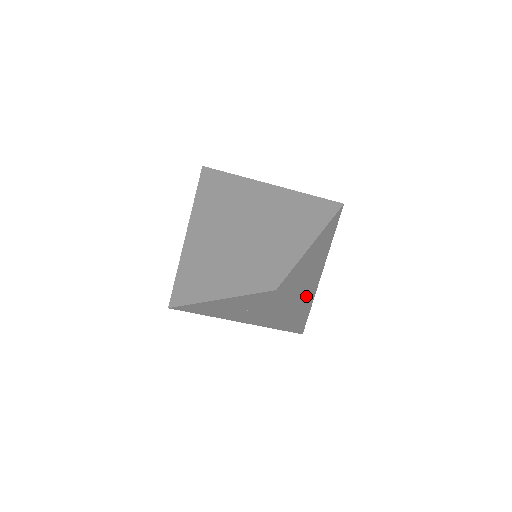
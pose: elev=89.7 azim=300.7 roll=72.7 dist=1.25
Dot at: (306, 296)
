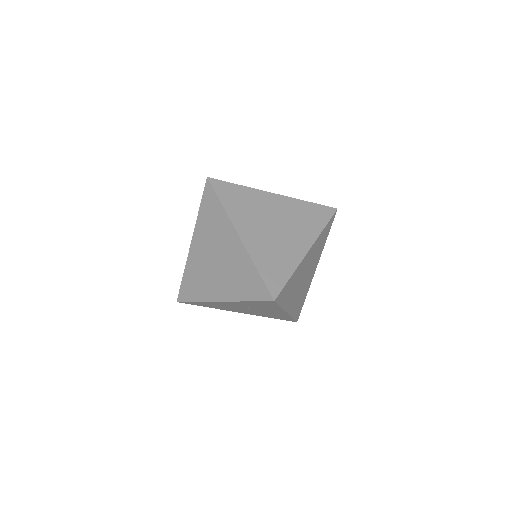
Dot at: (301, 293)
